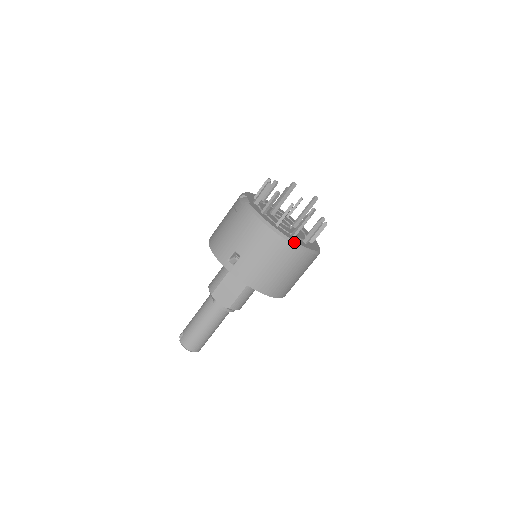
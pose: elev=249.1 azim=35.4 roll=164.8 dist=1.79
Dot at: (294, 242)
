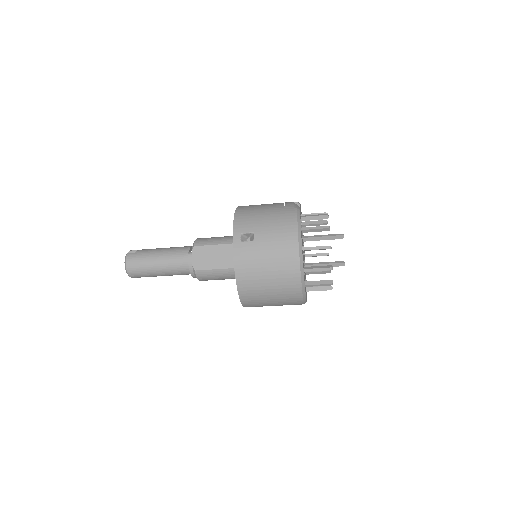
Dot at: (303, 274)
